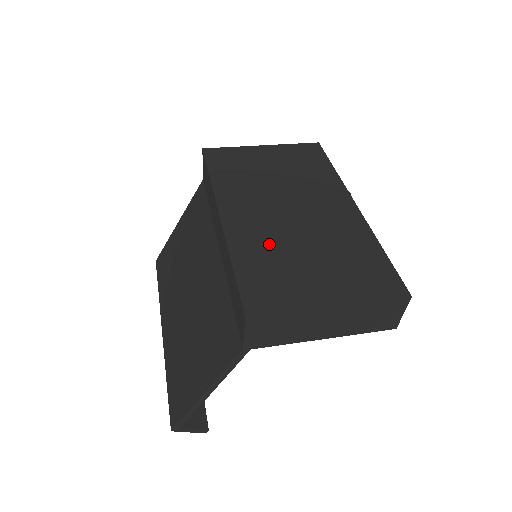
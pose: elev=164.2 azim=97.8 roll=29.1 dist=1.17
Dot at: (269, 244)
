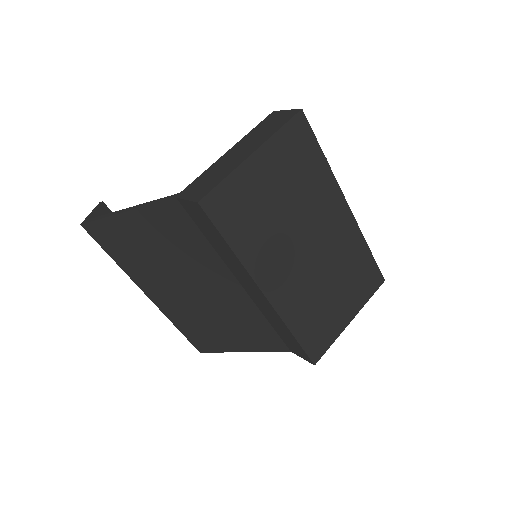
Dot at: (307, 298)
